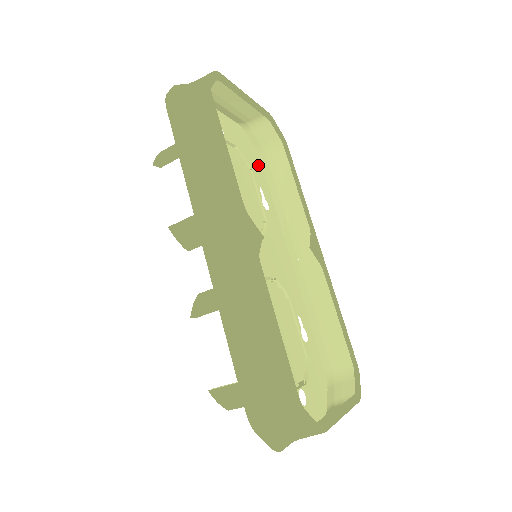
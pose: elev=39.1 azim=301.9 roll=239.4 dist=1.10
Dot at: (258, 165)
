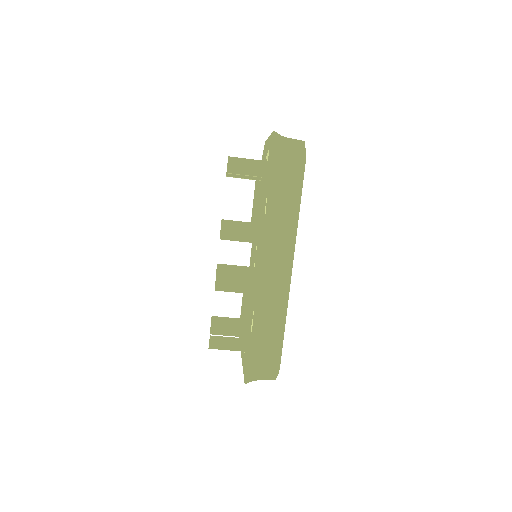
Dot at: occluded
